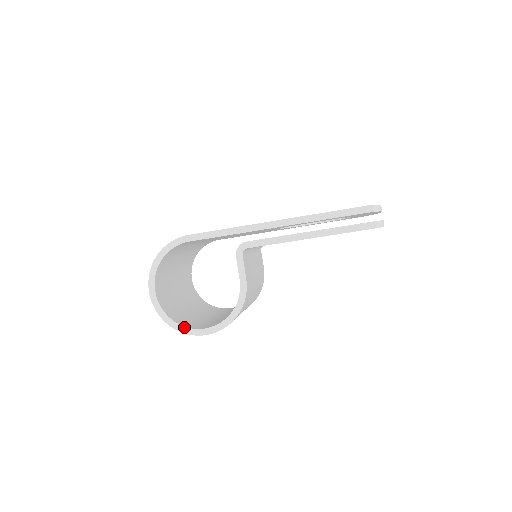
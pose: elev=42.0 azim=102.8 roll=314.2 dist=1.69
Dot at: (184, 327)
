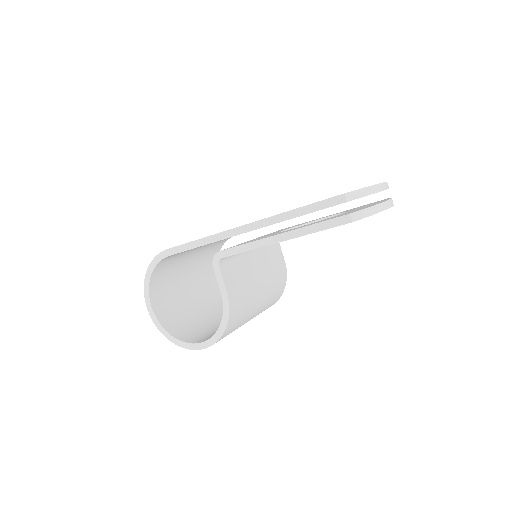
Dot at: (181, 342)
